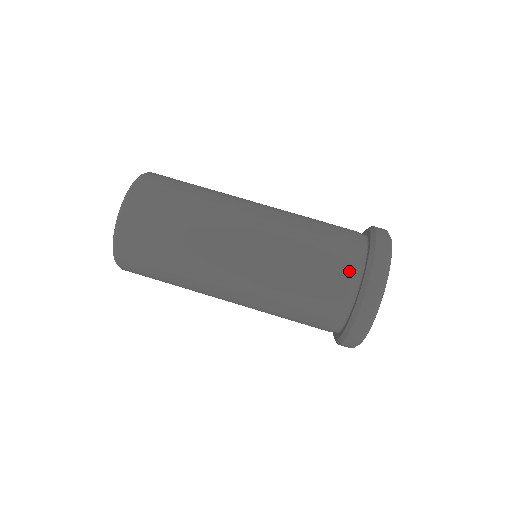
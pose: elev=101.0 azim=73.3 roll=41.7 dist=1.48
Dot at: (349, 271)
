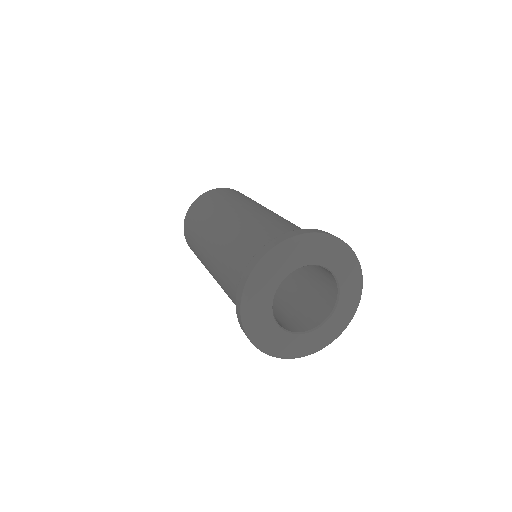
Dot at: occluded
